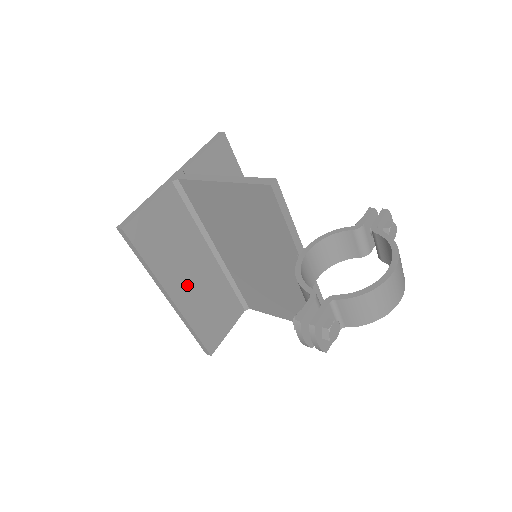
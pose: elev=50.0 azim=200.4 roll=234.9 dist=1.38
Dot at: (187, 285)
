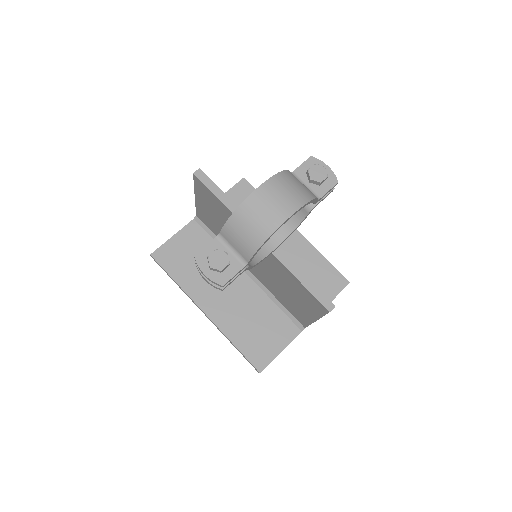
Dot at: (219, 300)
